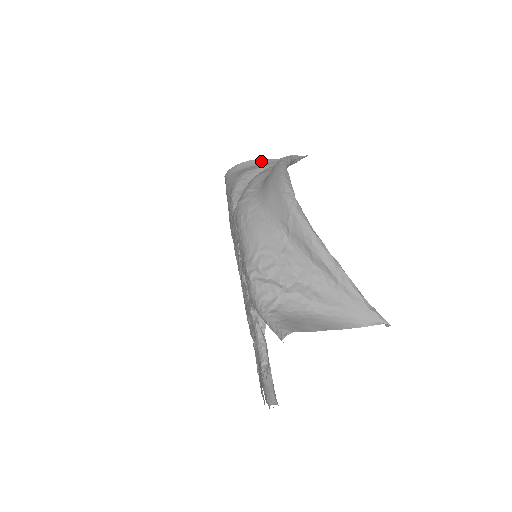
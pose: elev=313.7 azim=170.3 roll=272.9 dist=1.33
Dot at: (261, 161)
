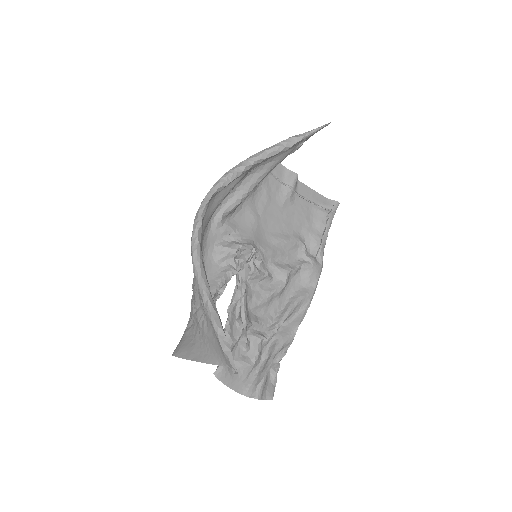
Dot at: occluded
